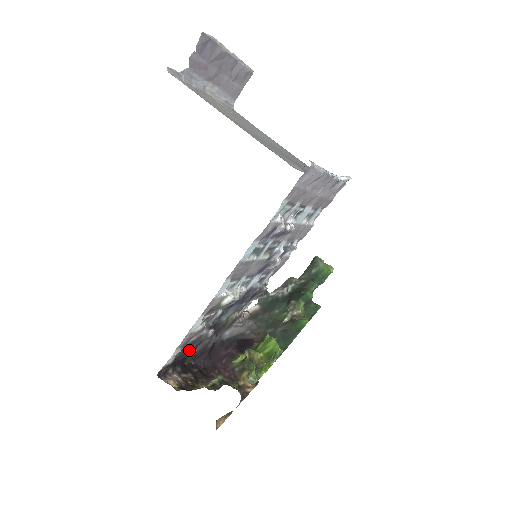
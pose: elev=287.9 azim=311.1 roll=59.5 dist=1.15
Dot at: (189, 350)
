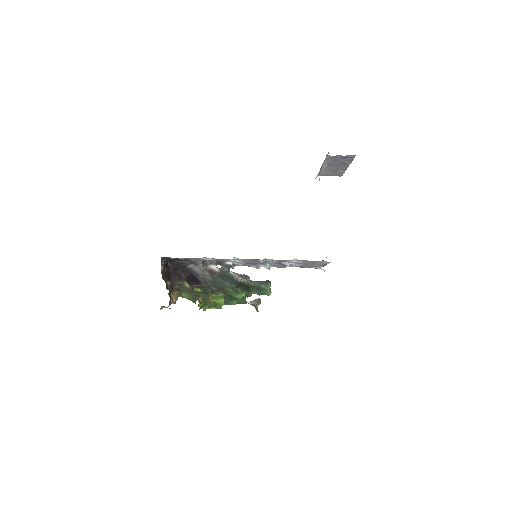
Dot at: occluded
